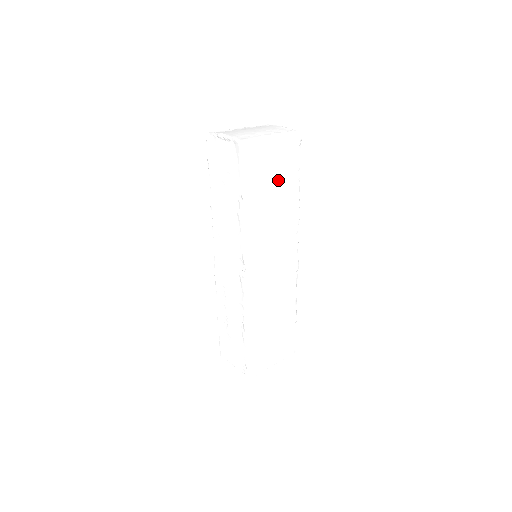
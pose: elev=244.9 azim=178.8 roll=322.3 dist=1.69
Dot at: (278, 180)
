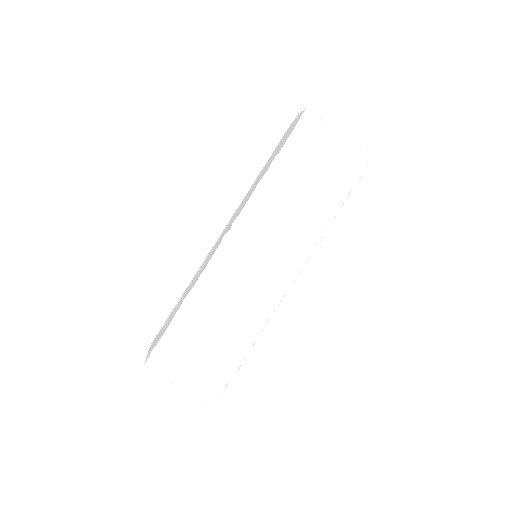
Dot at: (321, 176)
